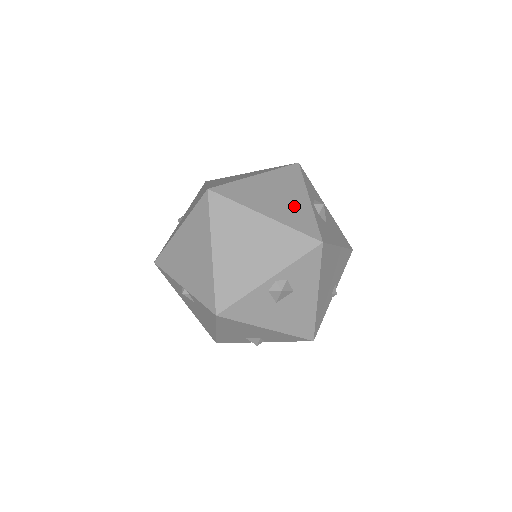
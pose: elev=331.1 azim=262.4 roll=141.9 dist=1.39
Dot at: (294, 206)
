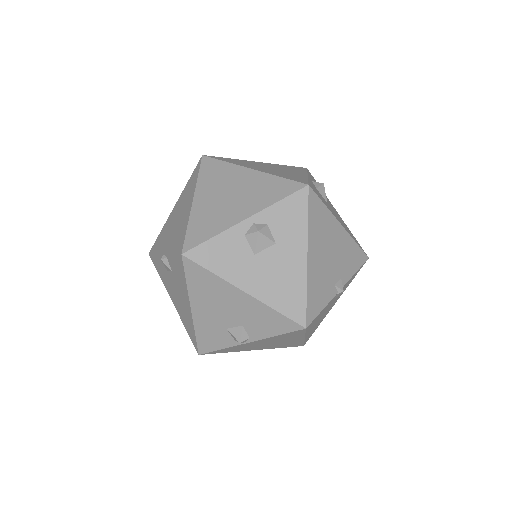
Dot at: (287, 173)
